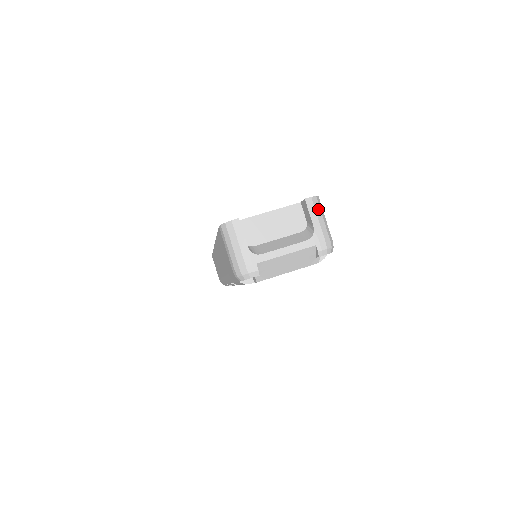
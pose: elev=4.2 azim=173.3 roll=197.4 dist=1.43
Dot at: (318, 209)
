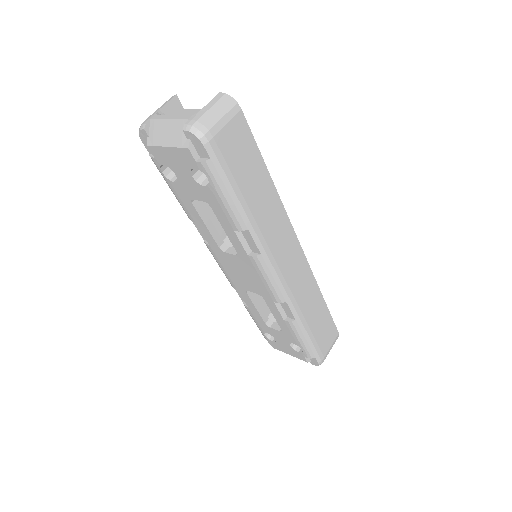
Dot at: (222, 103)
